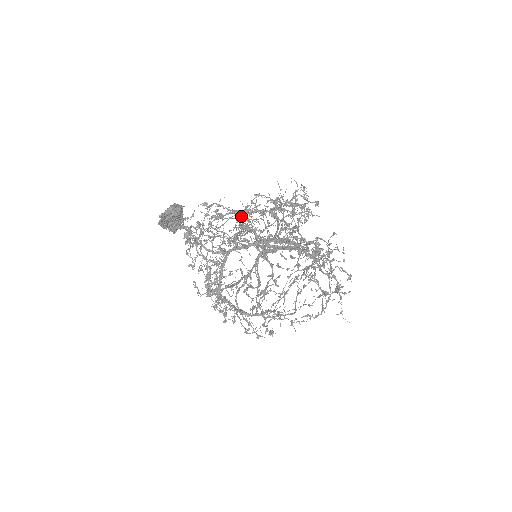
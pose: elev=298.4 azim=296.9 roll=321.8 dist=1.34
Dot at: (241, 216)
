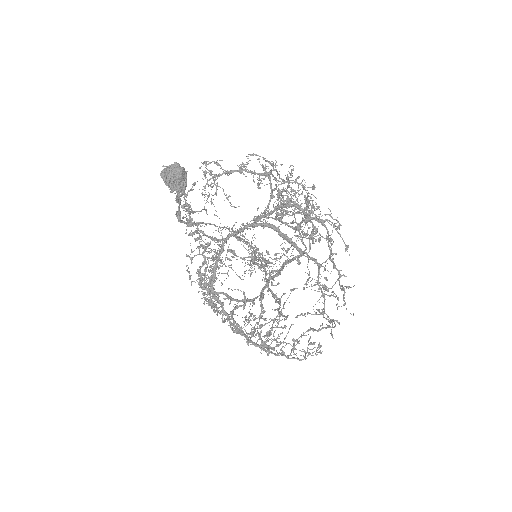
Dot at: occluded
